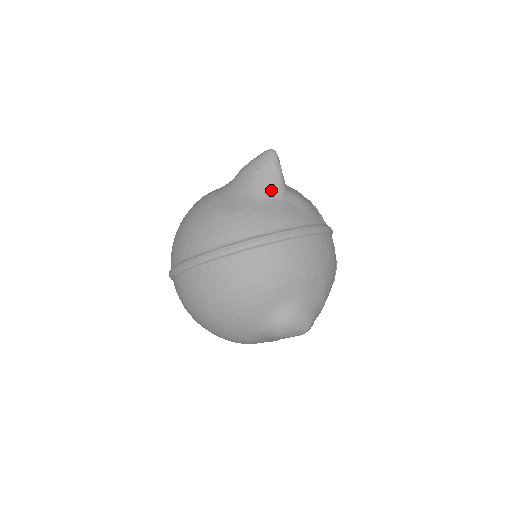
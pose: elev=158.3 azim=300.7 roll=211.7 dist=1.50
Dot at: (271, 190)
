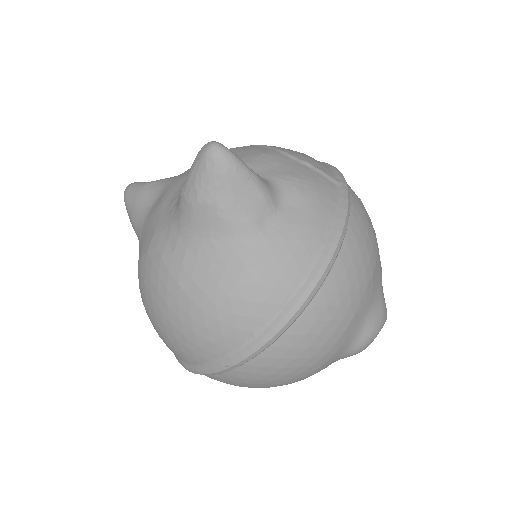
Dot at: (257, 213)
